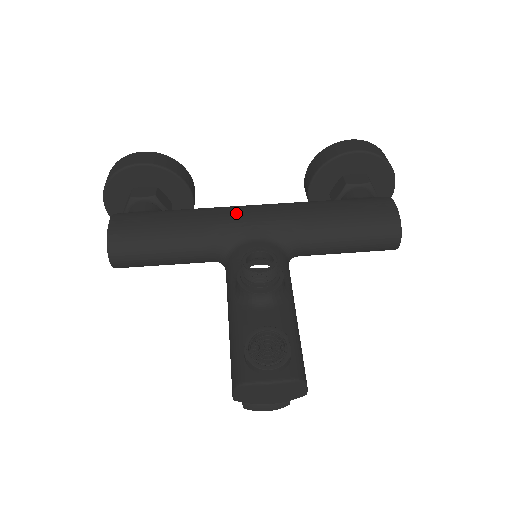
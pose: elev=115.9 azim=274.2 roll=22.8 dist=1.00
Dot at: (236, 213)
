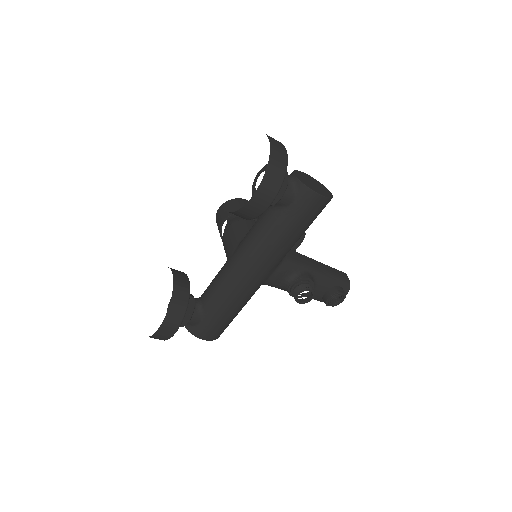
Dot at: (249, 284)
